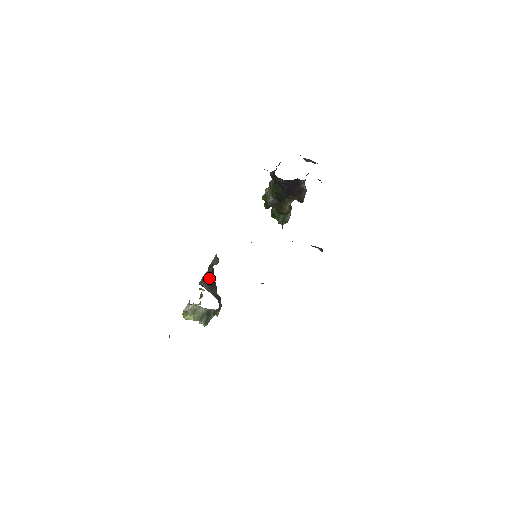
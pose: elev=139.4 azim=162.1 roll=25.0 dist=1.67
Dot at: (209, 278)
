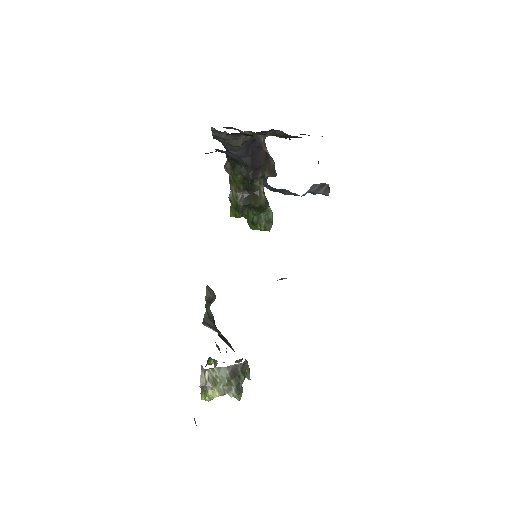
Dot at: (213, 322)
